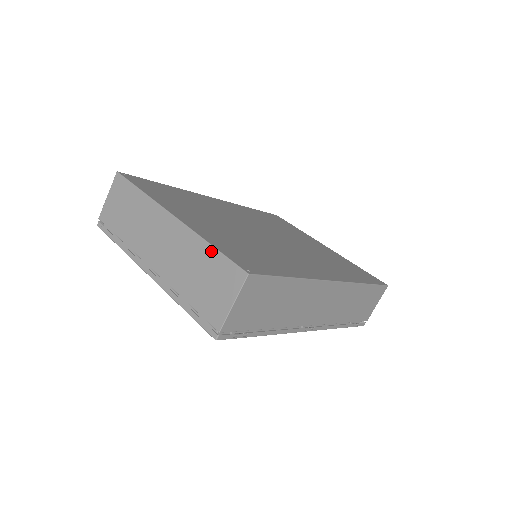
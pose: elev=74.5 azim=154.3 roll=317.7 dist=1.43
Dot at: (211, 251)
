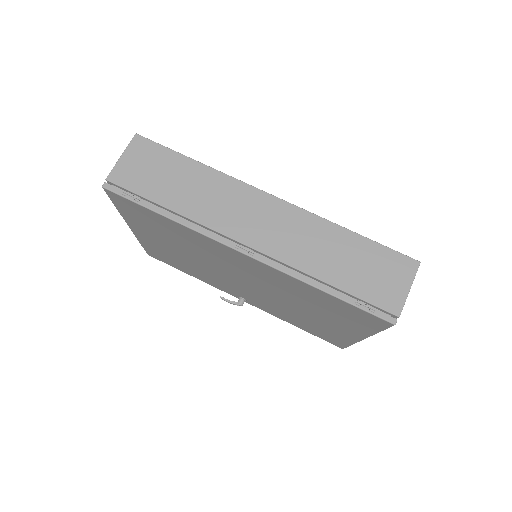
Dot at: occluded
